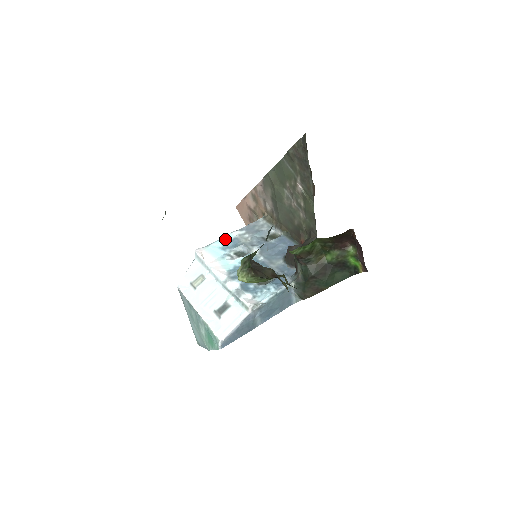
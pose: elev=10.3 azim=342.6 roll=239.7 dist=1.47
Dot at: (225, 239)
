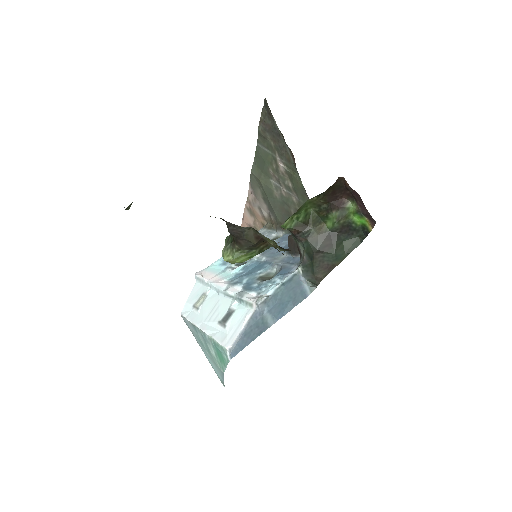
Dot at: occluded
